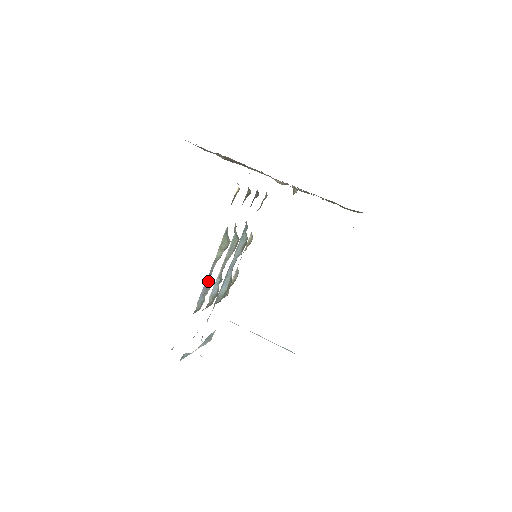
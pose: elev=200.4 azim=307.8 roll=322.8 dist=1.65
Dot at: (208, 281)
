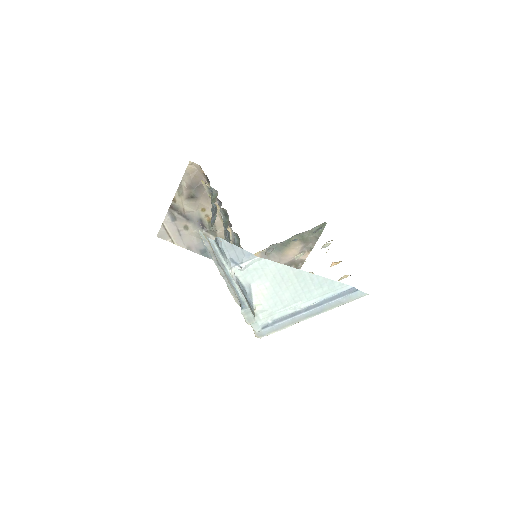
Dot at: (213, 213)
